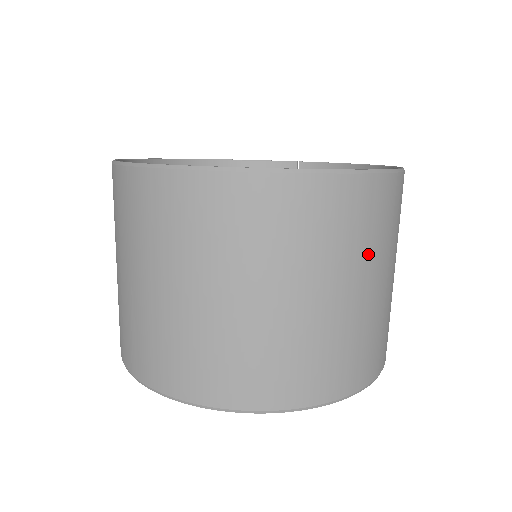
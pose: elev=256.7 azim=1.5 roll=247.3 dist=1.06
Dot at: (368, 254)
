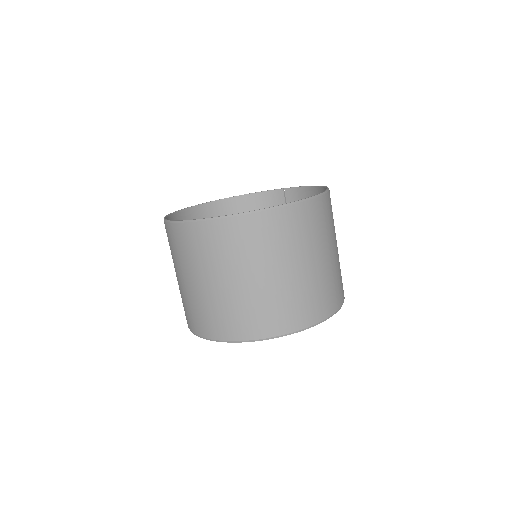
Dot at: (300, 247)
